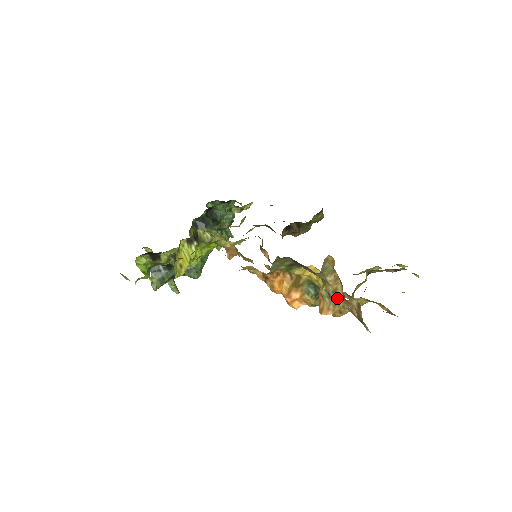
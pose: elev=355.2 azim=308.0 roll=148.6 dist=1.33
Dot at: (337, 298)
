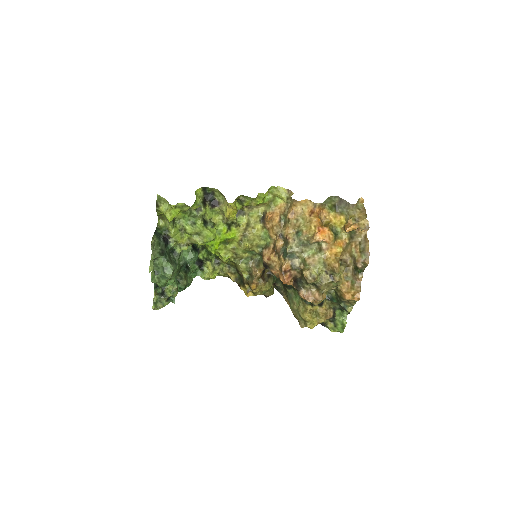
Dot at: (361, 220)
